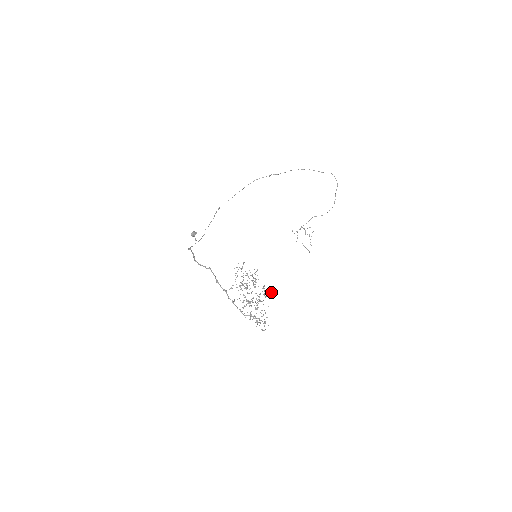
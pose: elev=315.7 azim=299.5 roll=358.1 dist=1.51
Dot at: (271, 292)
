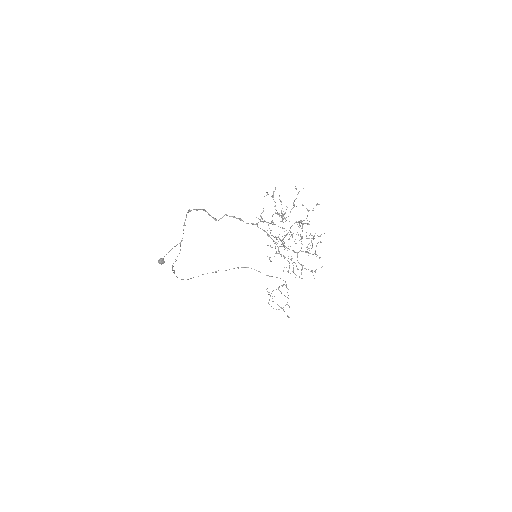
Dot at: (319, 204)
